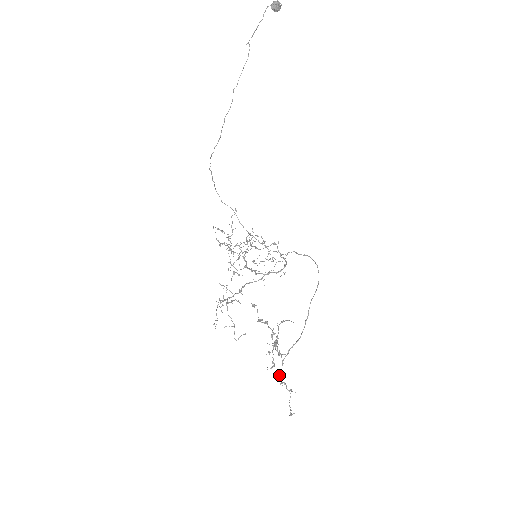
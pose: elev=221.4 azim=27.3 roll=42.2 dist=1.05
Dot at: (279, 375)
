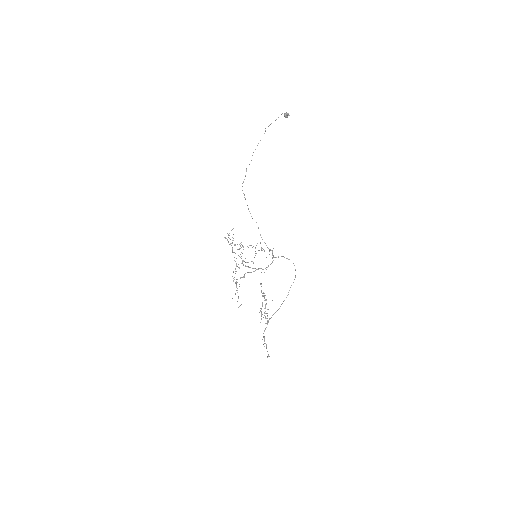
Dot at: (264, 331)
